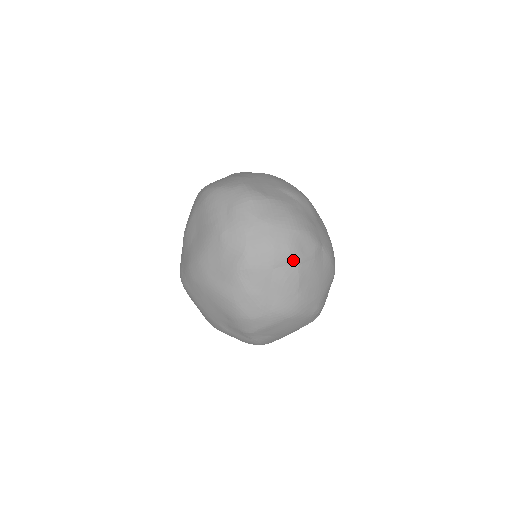
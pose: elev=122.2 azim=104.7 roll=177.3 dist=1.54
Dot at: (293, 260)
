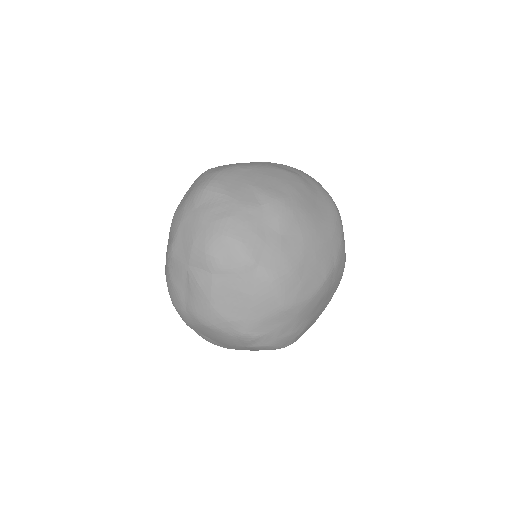
Dot at: (208, 265)
